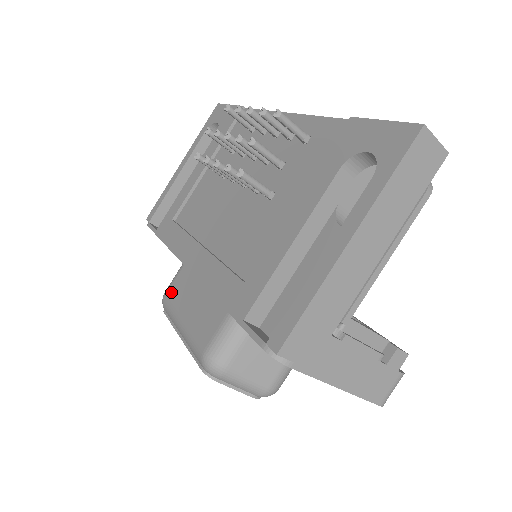
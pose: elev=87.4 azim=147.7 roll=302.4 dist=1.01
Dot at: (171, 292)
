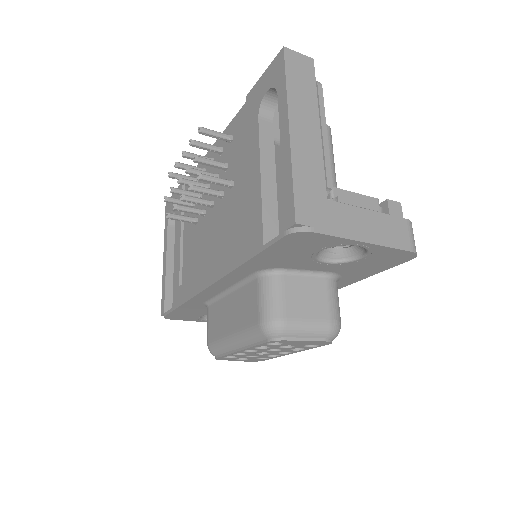
Dot at: (211, 334)
